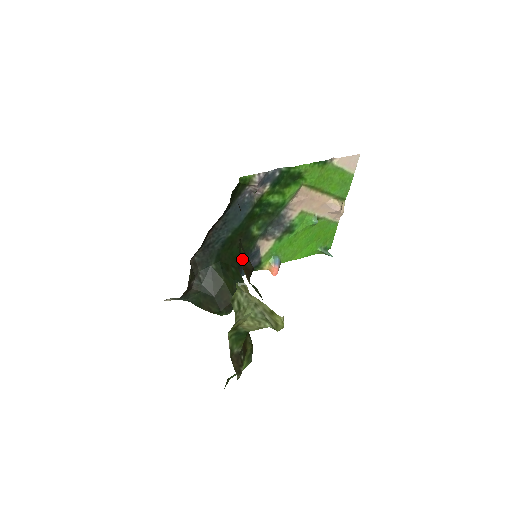
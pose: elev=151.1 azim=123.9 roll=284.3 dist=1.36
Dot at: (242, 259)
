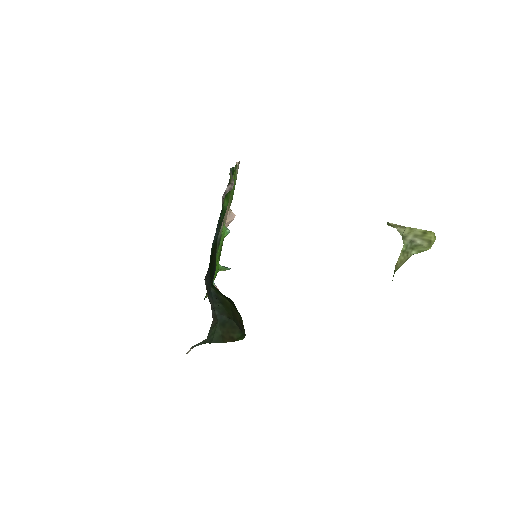
Dot at: occluded
